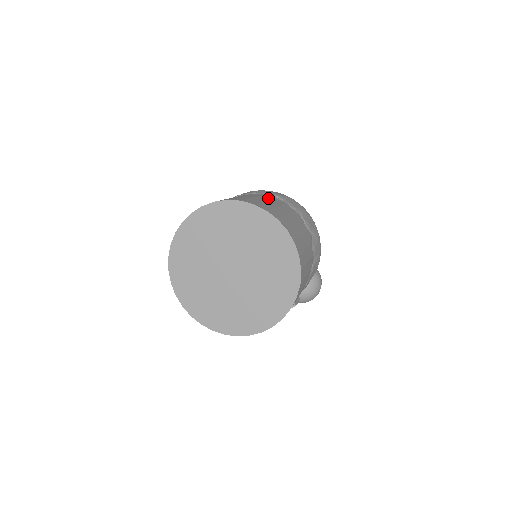
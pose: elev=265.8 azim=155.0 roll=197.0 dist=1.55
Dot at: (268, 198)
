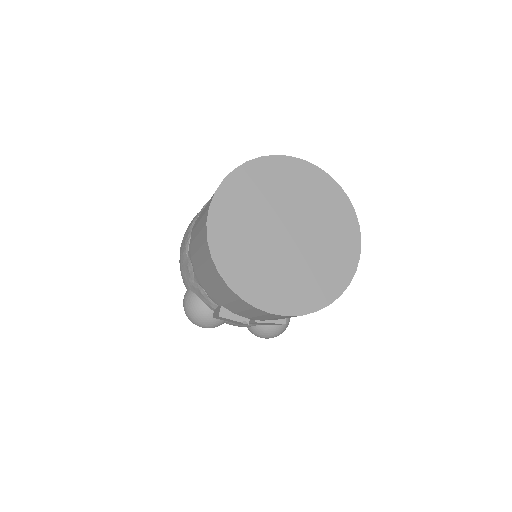
Dot at: occluded
